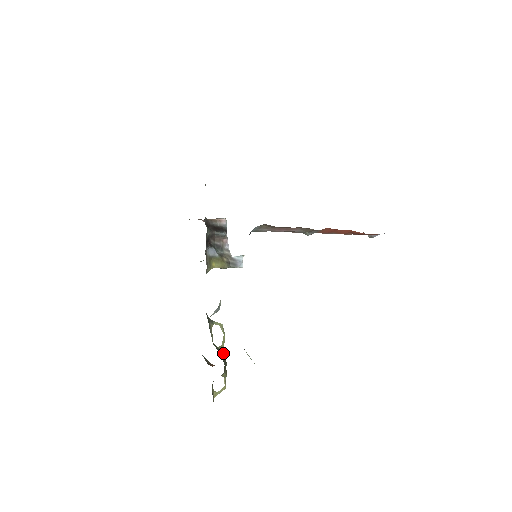
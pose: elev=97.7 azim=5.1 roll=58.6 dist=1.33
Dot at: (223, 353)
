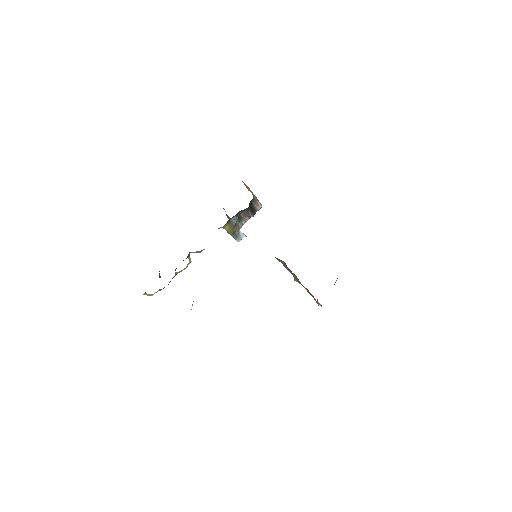
Dot at: occluded
